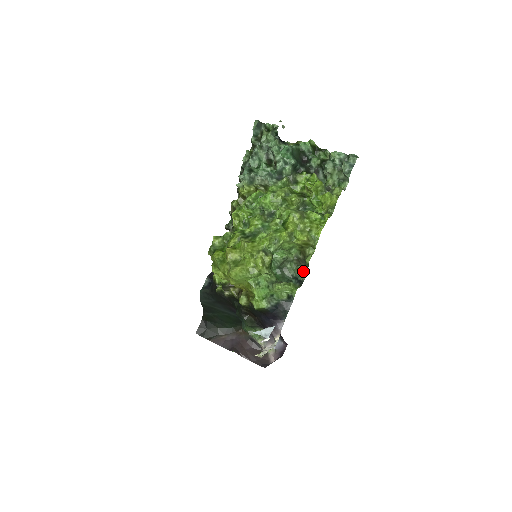
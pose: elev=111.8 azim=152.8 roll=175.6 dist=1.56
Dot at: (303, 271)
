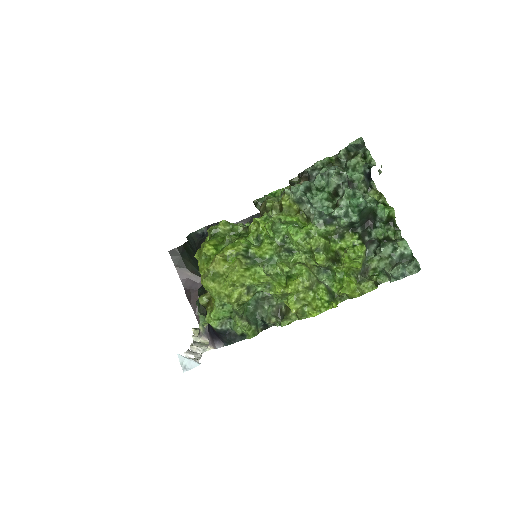
Dot at: (274, 324)
